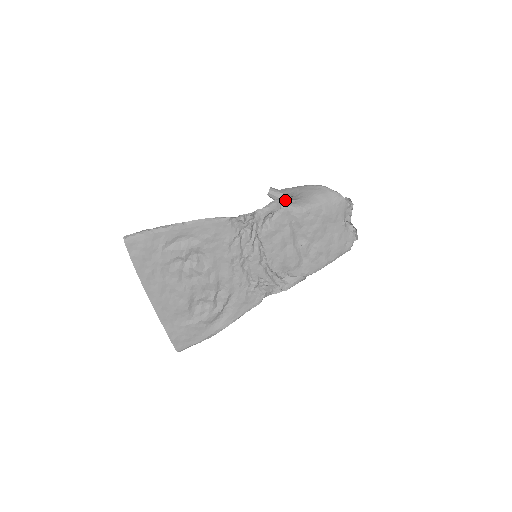
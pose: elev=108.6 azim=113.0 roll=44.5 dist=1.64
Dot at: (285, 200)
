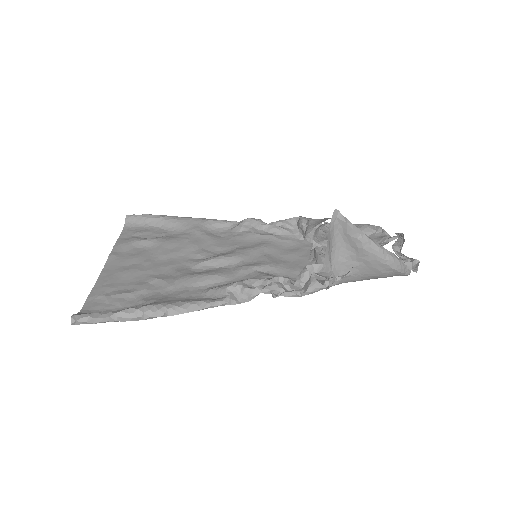
Dot at: (327, 288)
